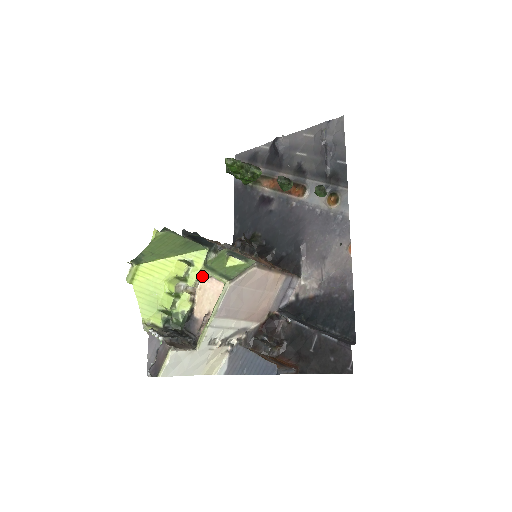
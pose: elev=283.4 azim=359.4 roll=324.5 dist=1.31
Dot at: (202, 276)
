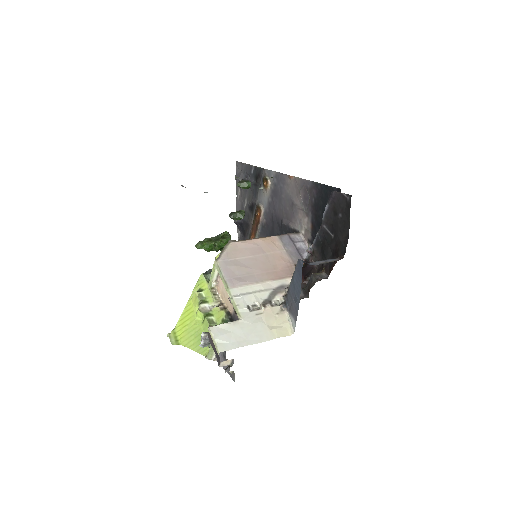
Dot at: (217, 291)
